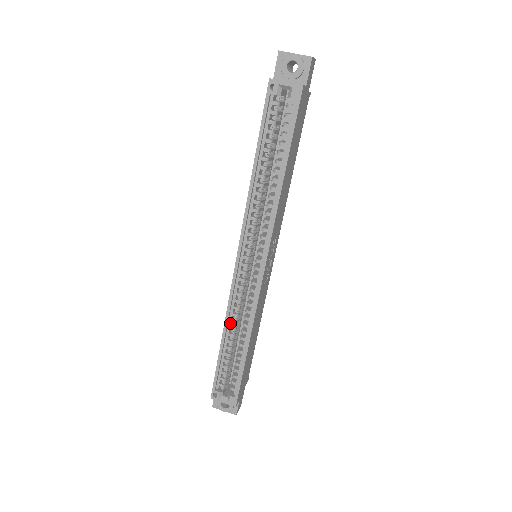
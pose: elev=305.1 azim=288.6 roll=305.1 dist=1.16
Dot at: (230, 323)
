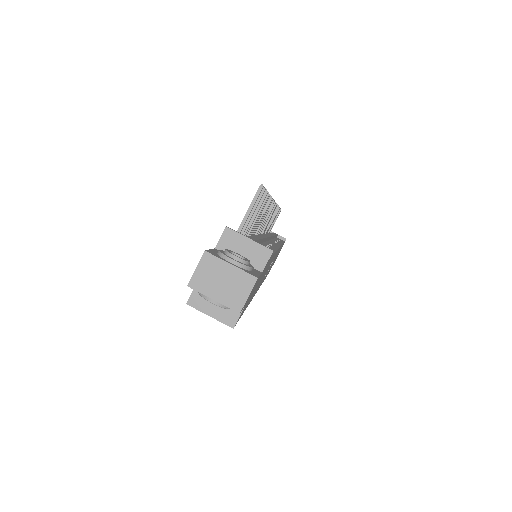
Dot at: occluded
